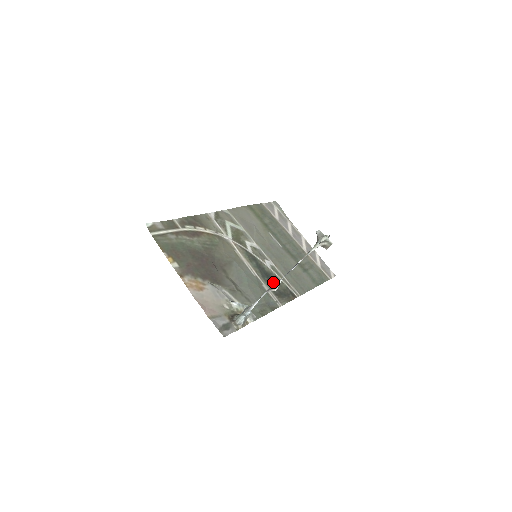
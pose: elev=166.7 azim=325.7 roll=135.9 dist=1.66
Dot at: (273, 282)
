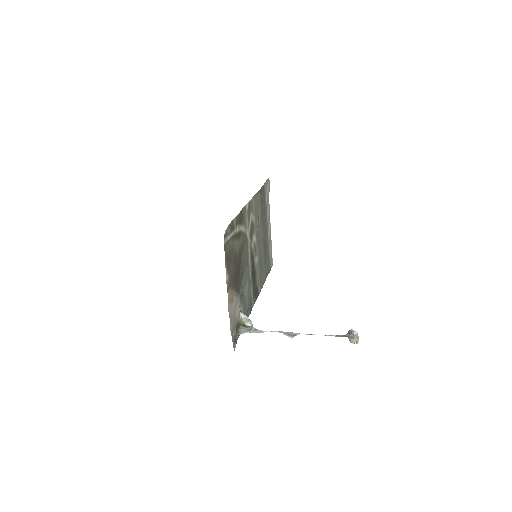
Dot at: (254, 281)
